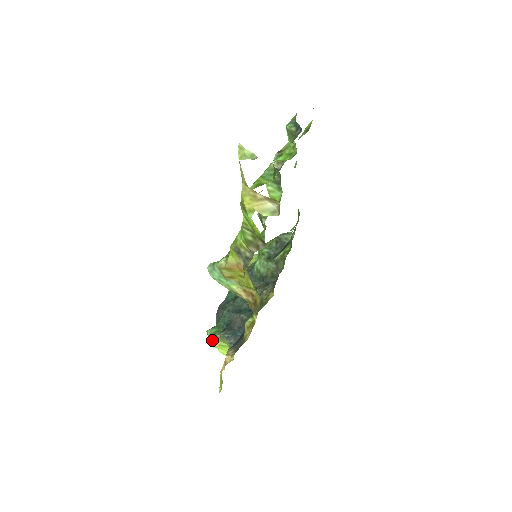
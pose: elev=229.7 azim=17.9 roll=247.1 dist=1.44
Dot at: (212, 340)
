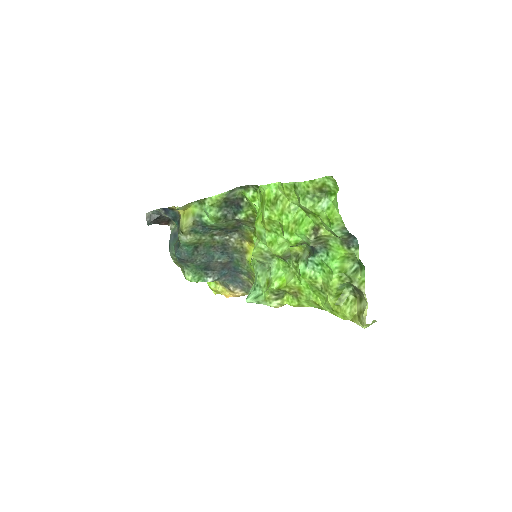
Dot at: occluded
